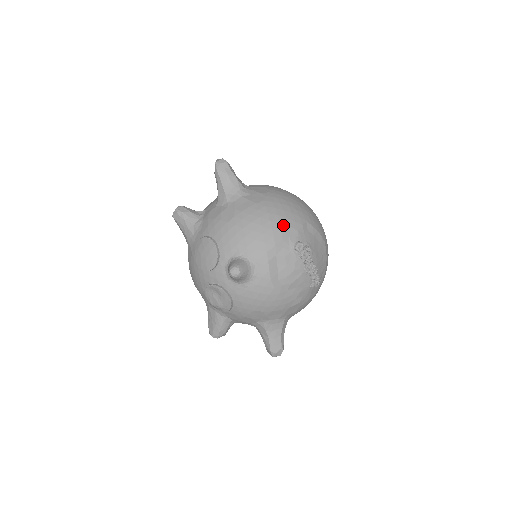
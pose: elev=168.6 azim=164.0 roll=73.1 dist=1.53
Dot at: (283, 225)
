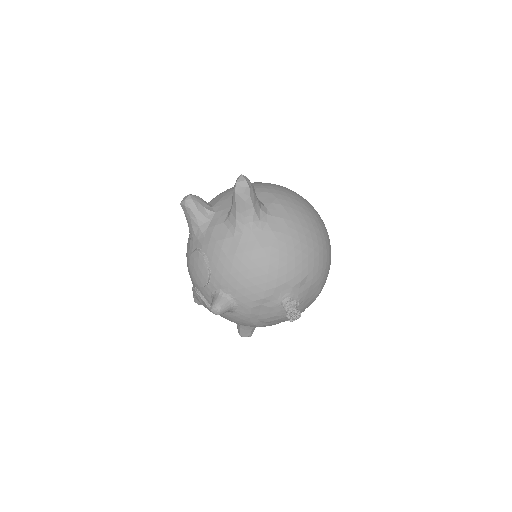
Dot at: (279, 281)
